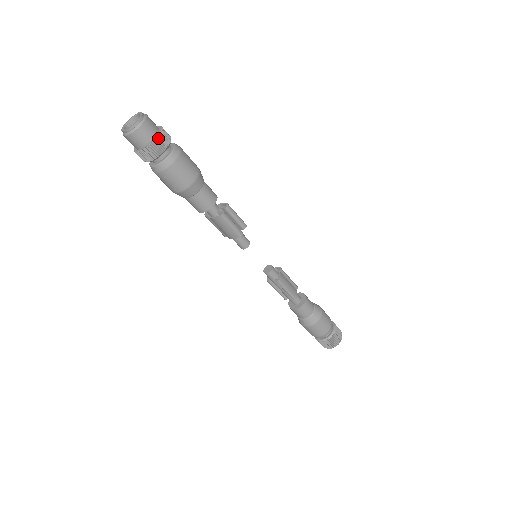
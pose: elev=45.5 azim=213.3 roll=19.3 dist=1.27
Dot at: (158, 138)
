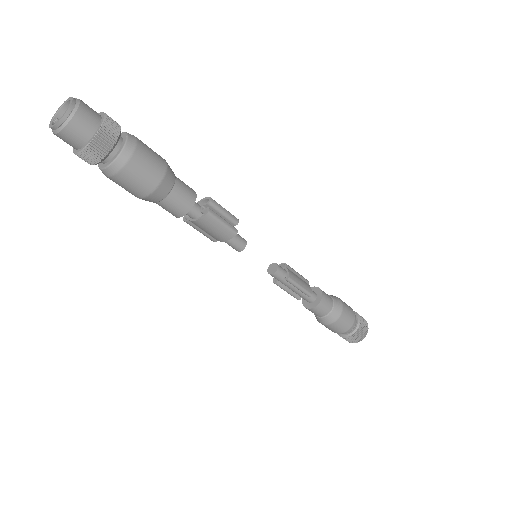
Dot at: (103, 126)
